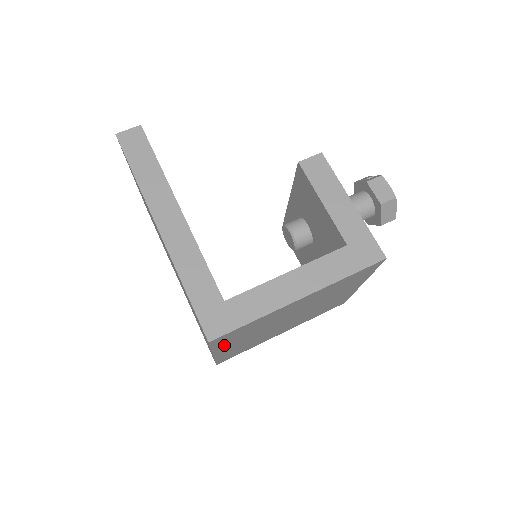
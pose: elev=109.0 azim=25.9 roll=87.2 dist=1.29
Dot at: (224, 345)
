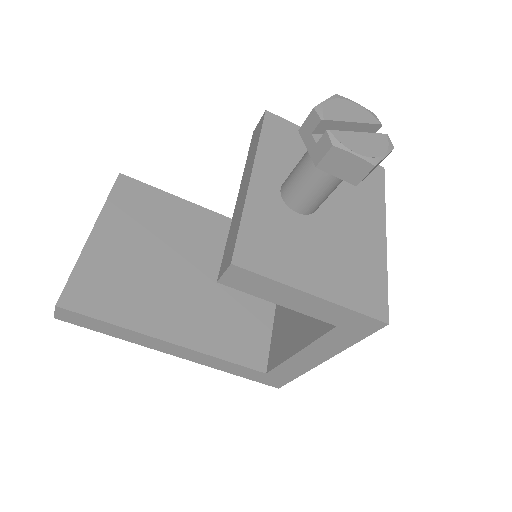
Dot at: occluded
